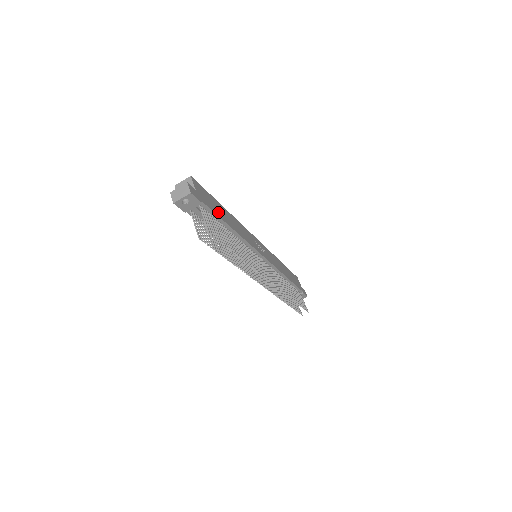
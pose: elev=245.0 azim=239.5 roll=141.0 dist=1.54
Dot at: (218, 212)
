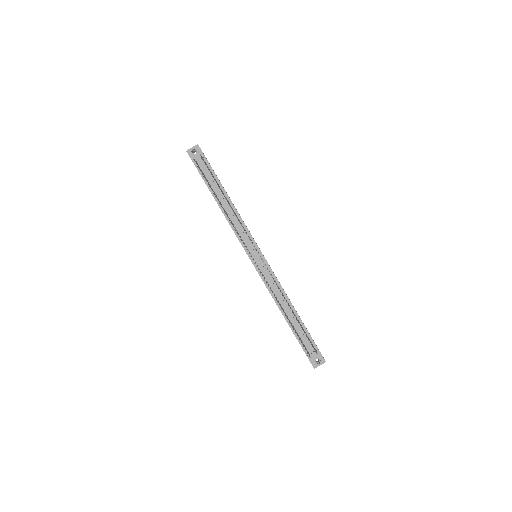
Dot at: occluded
